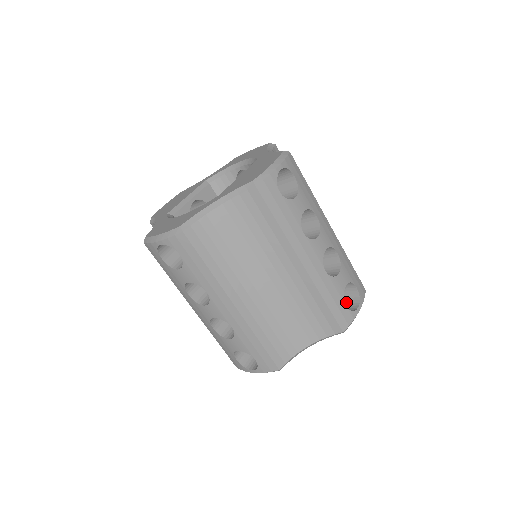
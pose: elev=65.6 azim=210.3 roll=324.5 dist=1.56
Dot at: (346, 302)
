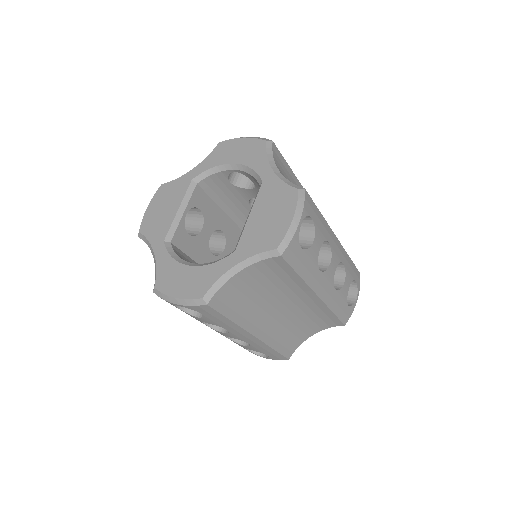
Dot at: occluded
